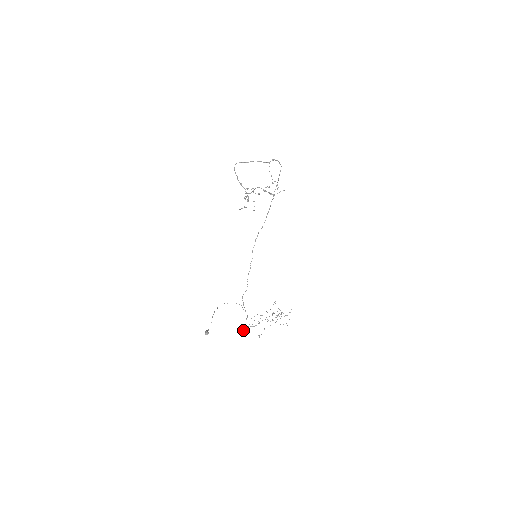
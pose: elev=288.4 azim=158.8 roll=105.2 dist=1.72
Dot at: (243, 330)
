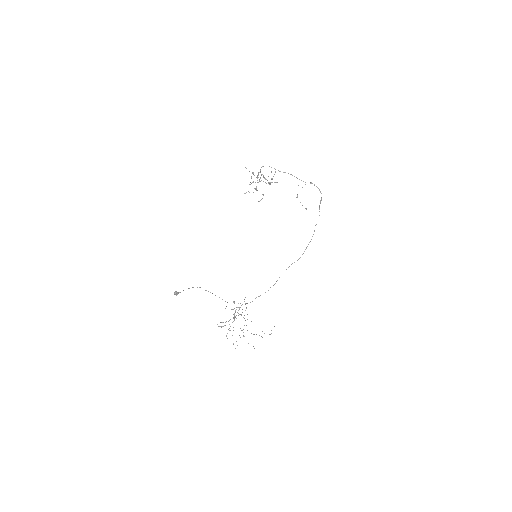
Dot at: occluded
